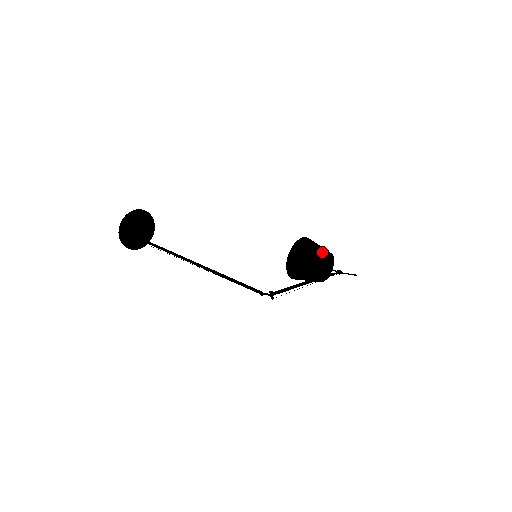
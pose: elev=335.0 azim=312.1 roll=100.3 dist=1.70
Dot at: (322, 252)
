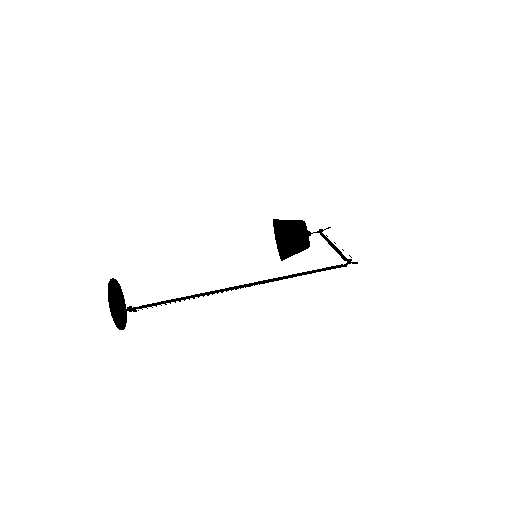
Dot at: (301, 222)
